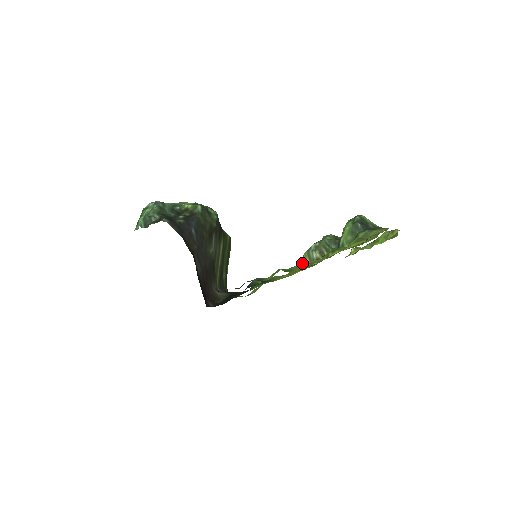
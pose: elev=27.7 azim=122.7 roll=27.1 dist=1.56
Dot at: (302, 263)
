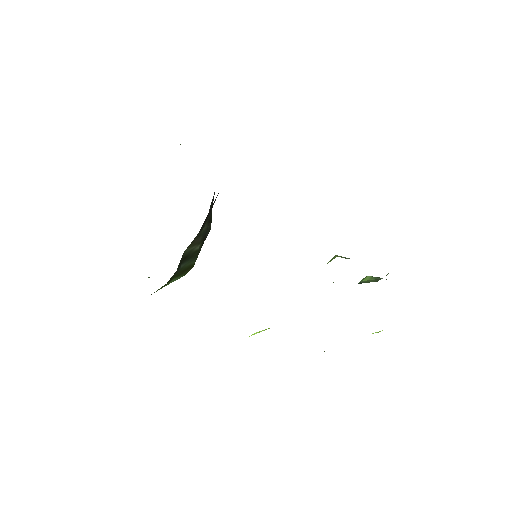
Dot at: (331, 260)
